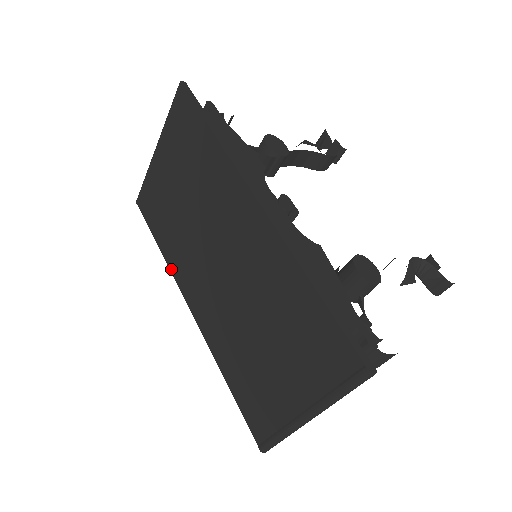
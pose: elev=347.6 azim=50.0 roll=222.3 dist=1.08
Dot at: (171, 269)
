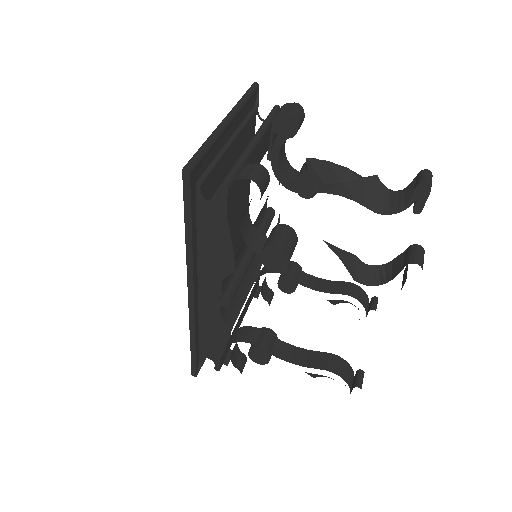
Dot at: occluded
